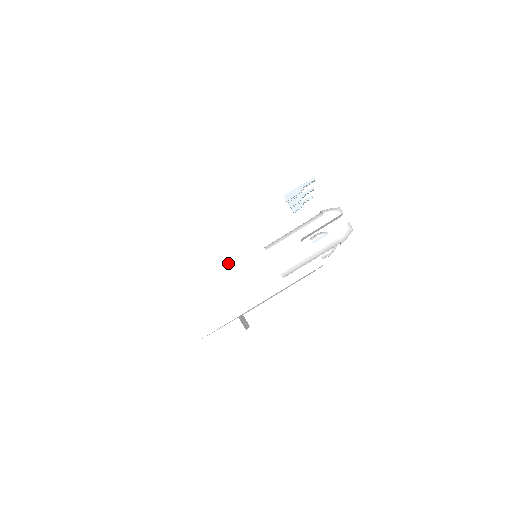
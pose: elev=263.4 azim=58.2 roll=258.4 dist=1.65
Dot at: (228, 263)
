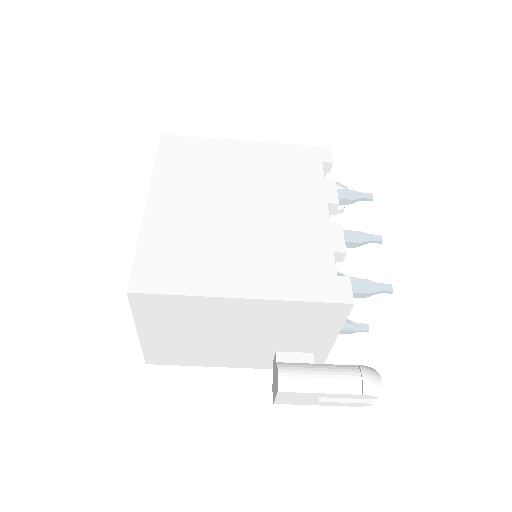
Dot at: (225, 339)
